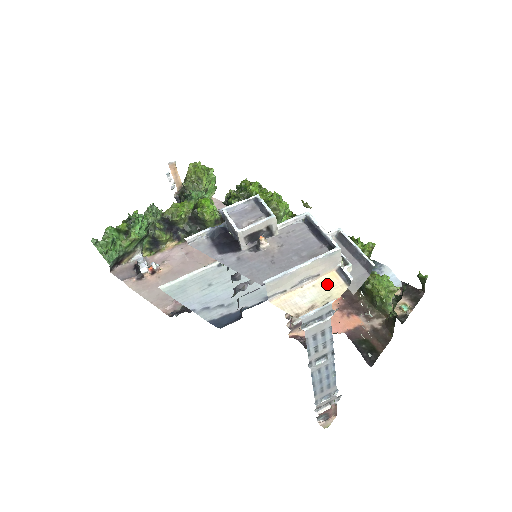
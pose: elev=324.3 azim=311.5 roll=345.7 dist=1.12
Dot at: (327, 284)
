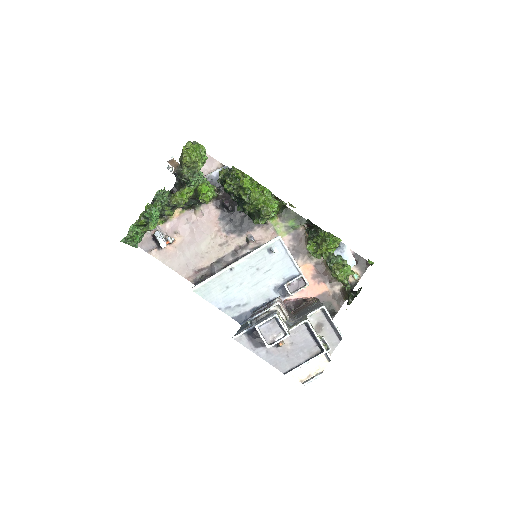
Dot at: (317, 360)
